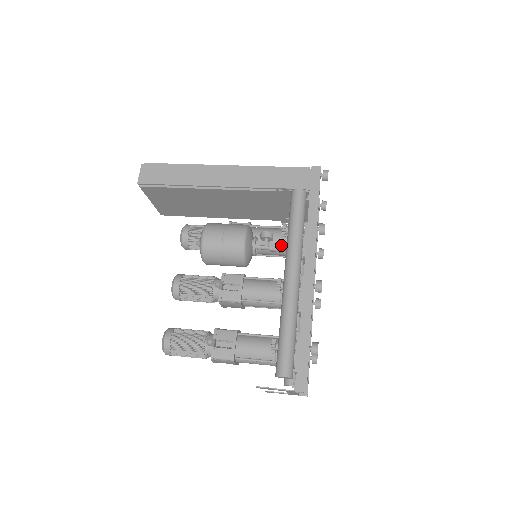
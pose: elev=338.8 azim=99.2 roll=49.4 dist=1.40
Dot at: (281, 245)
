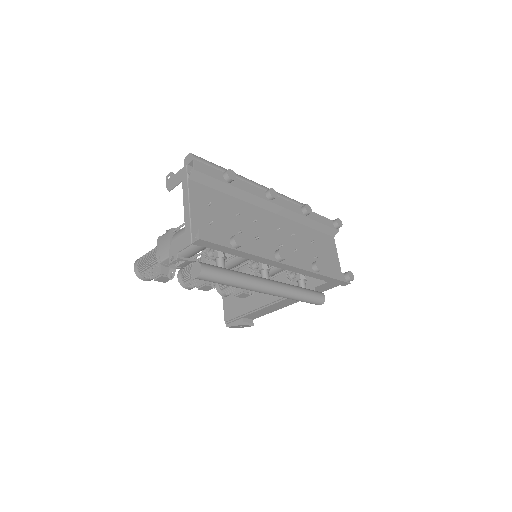
Dot at: occluded
